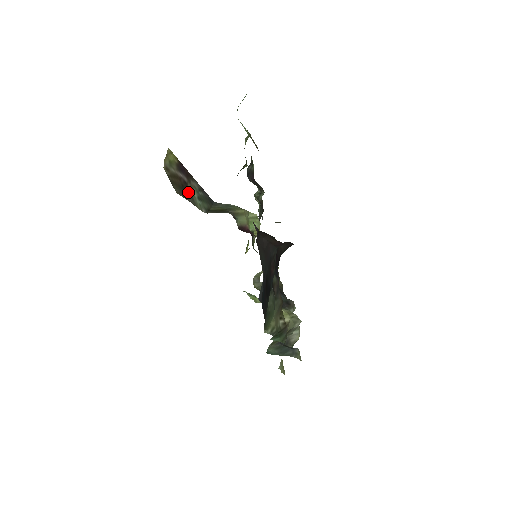
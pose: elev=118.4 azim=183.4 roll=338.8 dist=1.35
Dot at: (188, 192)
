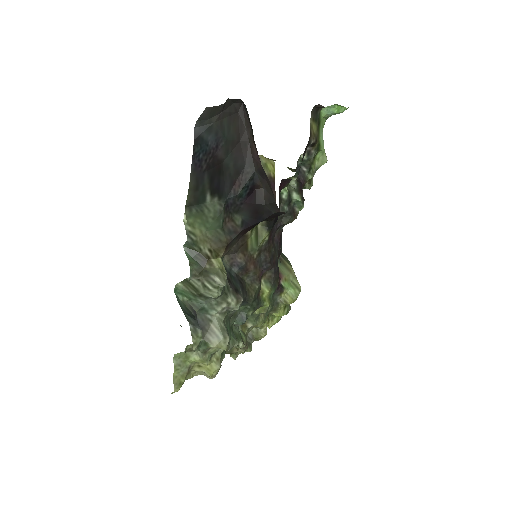
Dot at: occluded
